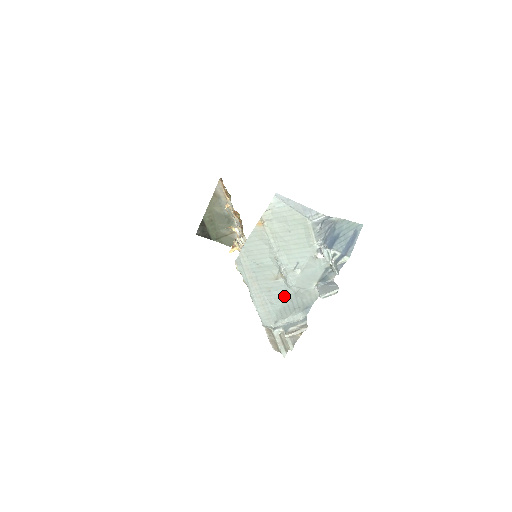
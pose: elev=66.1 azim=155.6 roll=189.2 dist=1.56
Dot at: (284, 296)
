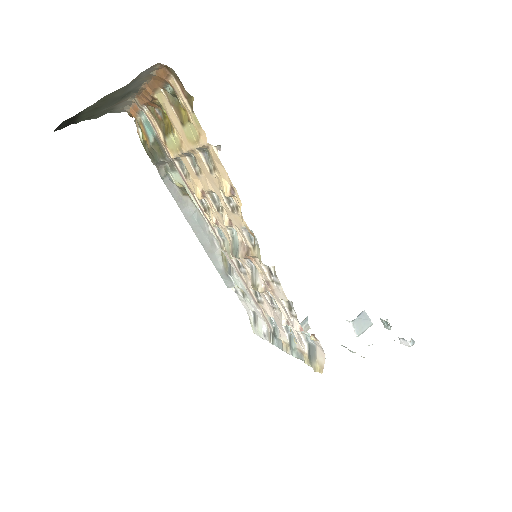
Dot at: occluded
